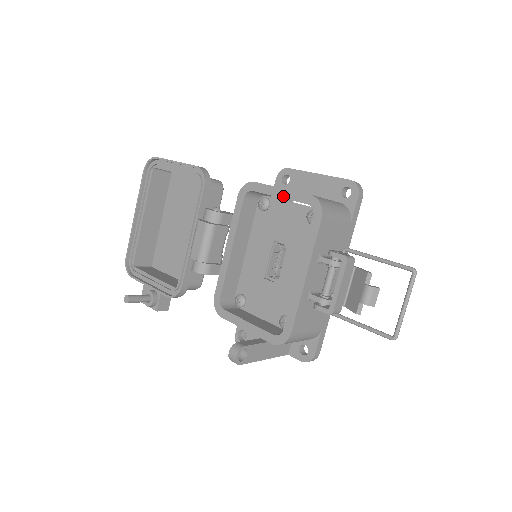
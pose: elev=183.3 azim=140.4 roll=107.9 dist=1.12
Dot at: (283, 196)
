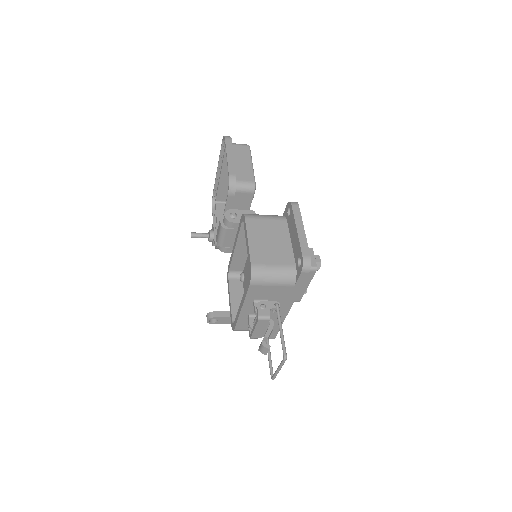
Dot at: (247, 247)
